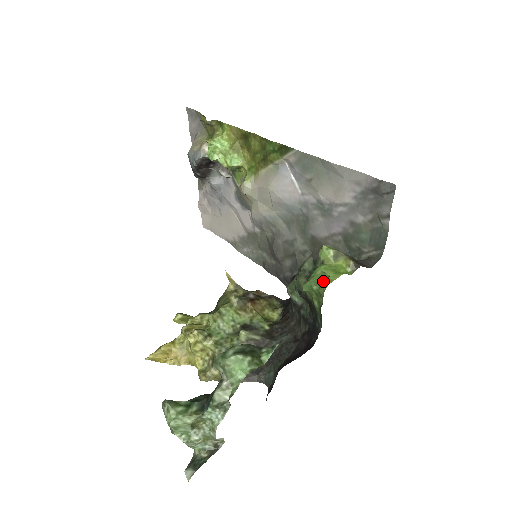
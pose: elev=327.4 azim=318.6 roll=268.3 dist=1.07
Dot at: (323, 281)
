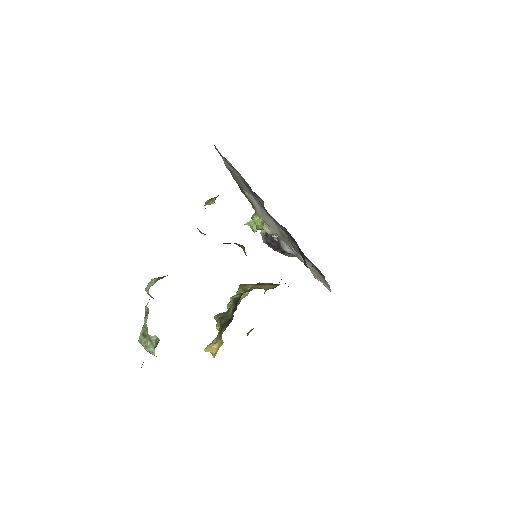
Dot at: occluded
